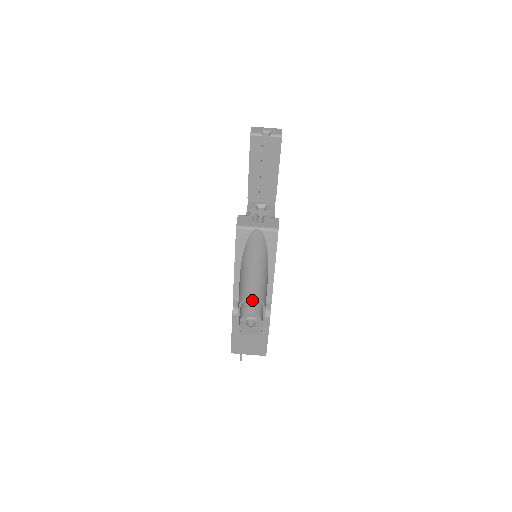
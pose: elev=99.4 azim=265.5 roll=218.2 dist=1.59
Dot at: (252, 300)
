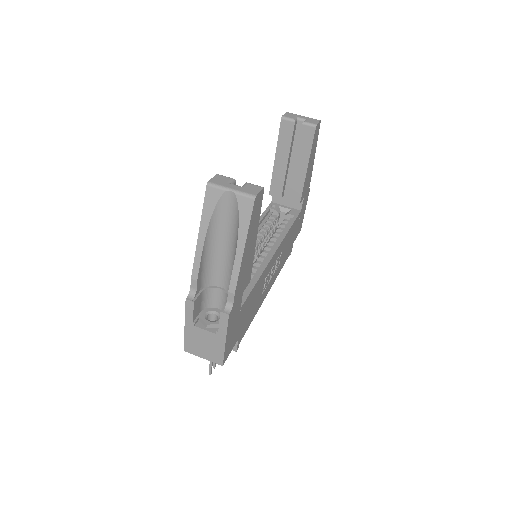
Dot at: (219, 290)
